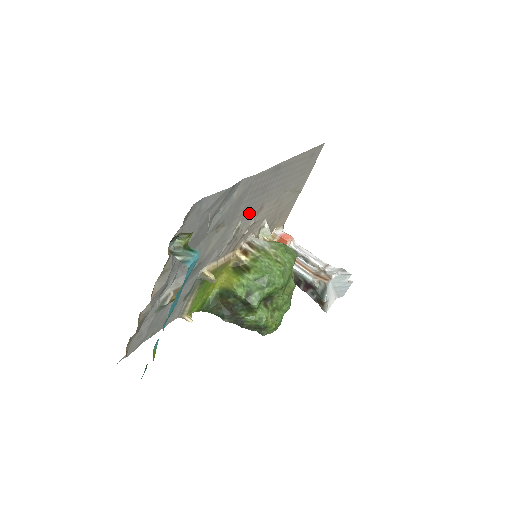
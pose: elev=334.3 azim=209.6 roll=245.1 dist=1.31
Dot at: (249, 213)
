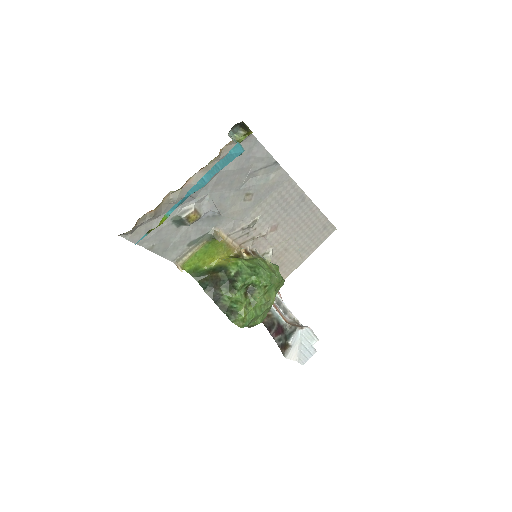
Dot at: (268, 218)
